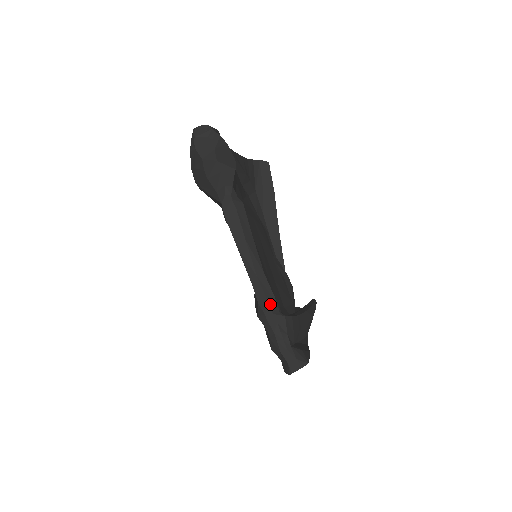
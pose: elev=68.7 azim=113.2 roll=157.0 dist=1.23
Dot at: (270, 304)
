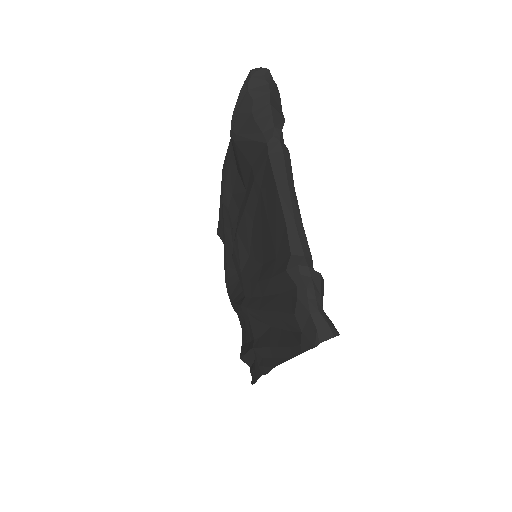
Dot at: (305, 256)
